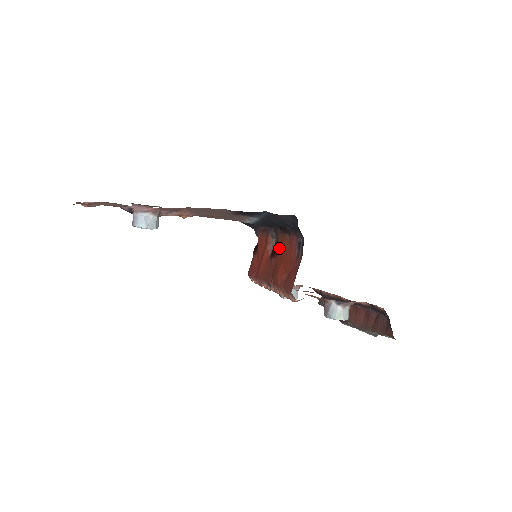
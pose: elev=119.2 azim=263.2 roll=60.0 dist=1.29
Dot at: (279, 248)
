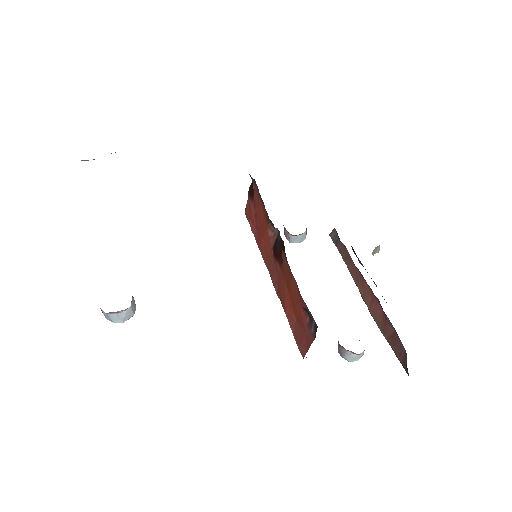
Dot at: (284, 271)
